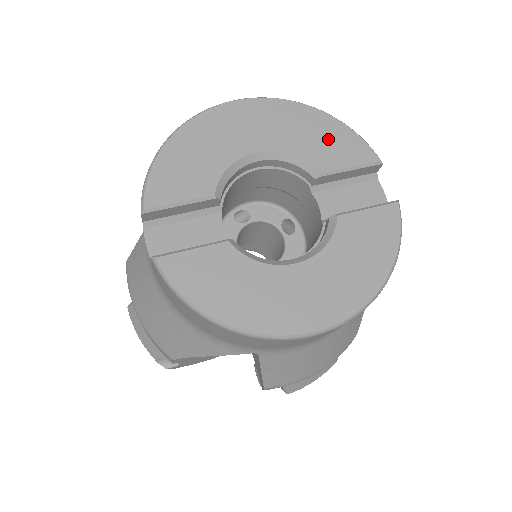
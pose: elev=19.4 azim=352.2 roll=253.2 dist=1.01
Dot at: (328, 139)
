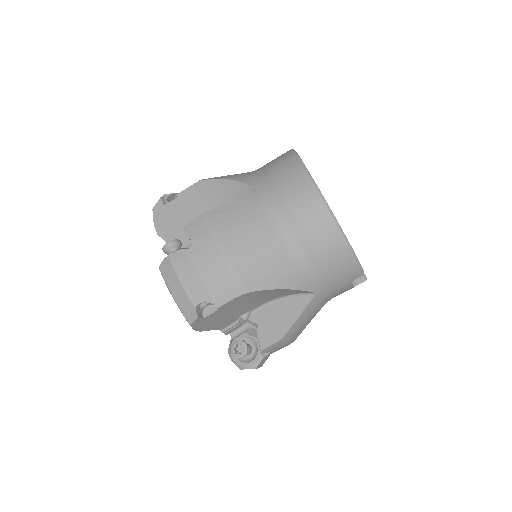
Dot at: occluded
